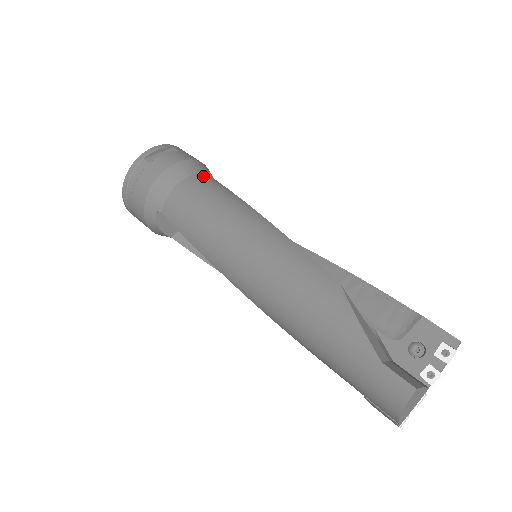
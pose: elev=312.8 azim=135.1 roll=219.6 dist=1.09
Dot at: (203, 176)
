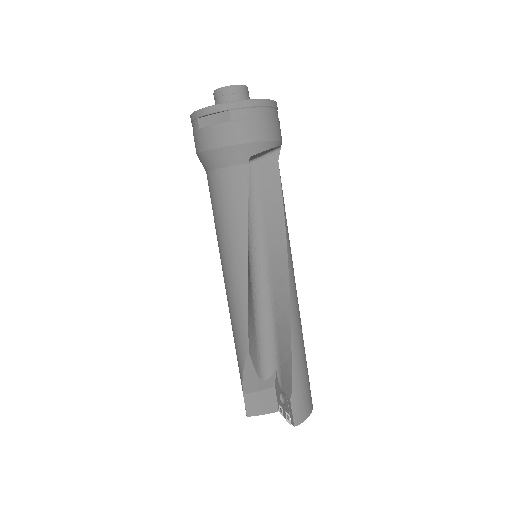
Dot at: (235, 172)
